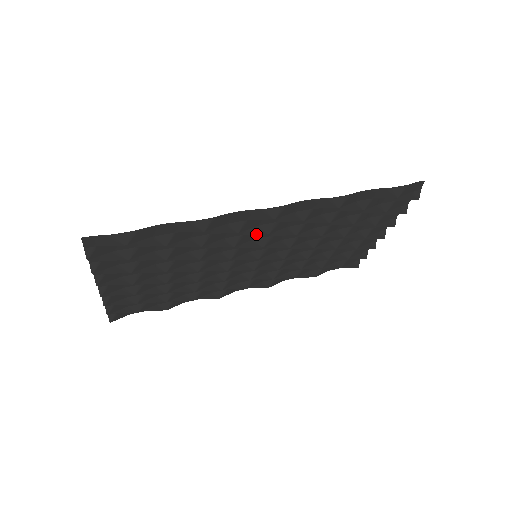
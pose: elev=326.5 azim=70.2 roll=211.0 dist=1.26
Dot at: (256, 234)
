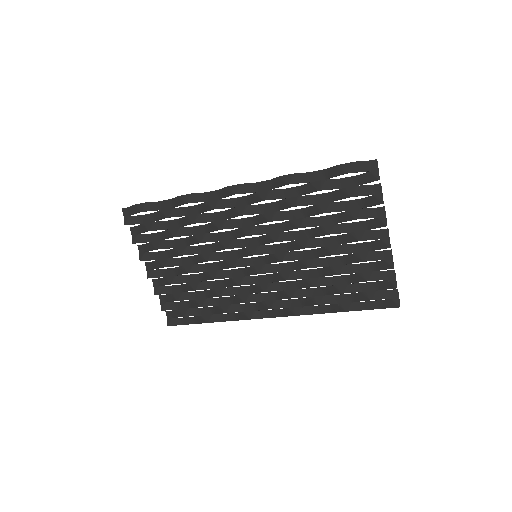
Dot at: (234, 217)
